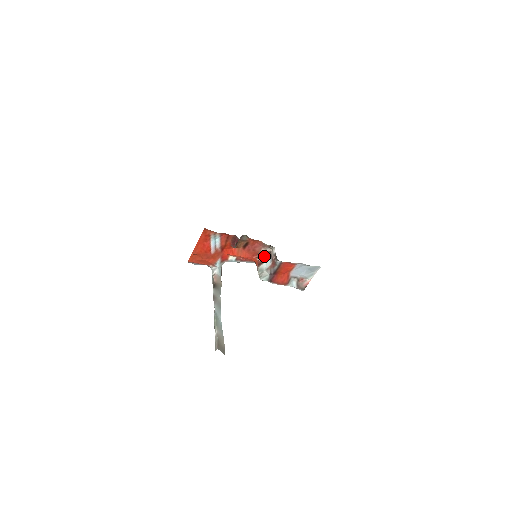
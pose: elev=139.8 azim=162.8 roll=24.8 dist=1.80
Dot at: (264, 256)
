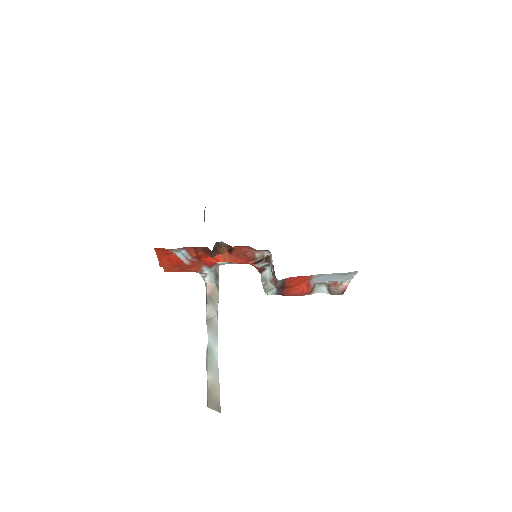
Dot at: (263, 261)
